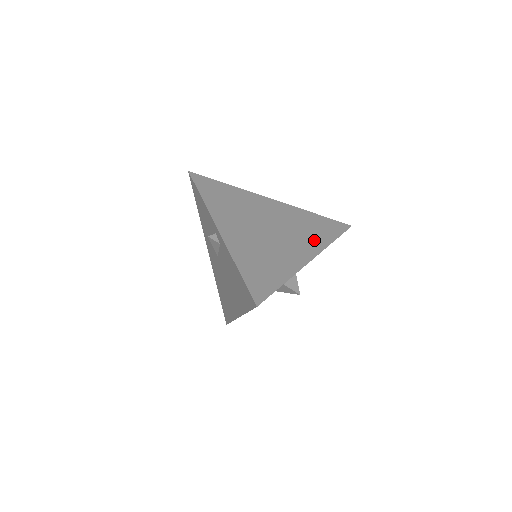
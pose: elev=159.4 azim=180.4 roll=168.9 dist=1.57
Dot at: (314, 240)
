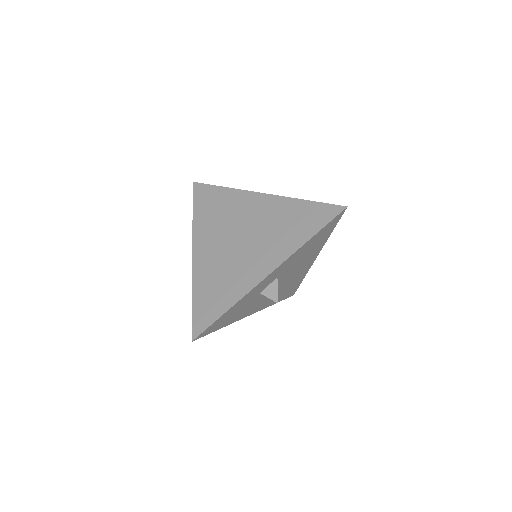
Dot at: (284, 244)
